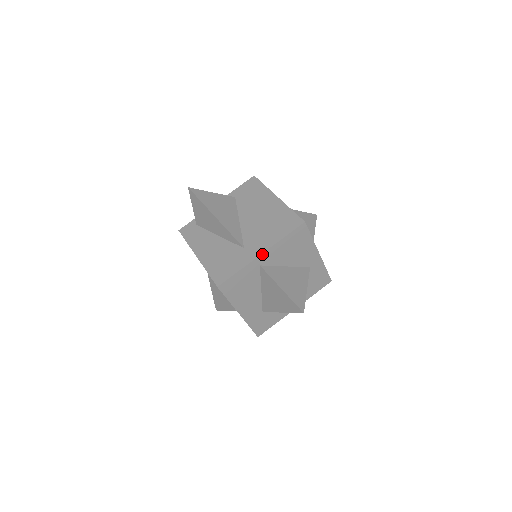
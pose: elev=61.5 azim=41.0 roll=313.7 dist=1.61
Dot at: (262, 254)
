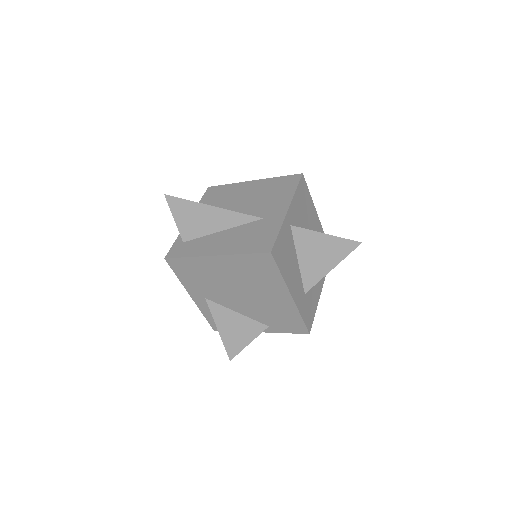
Dot at: (288, 210)
